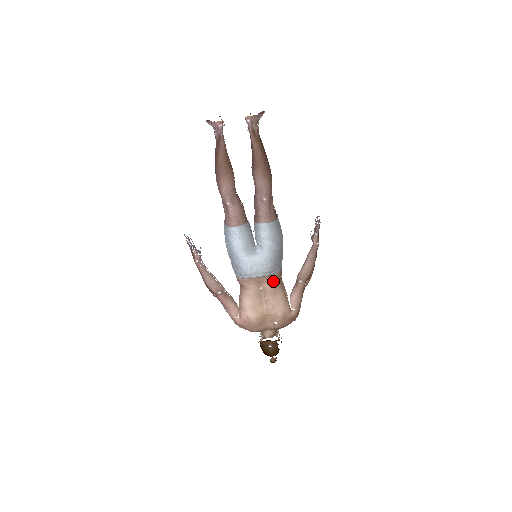
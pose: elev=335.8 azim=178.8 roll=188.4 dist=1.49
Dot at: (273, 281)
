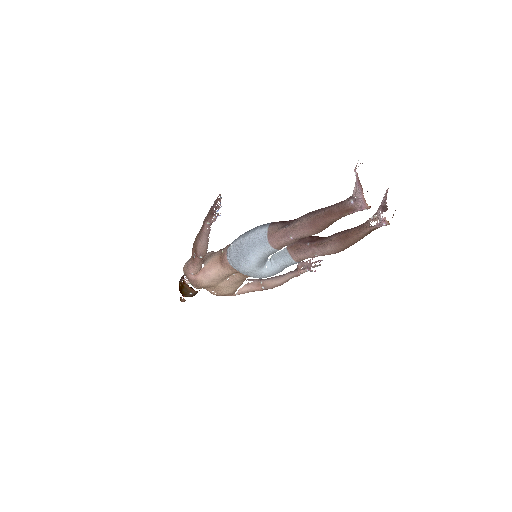
Dot at: (247, 277)
